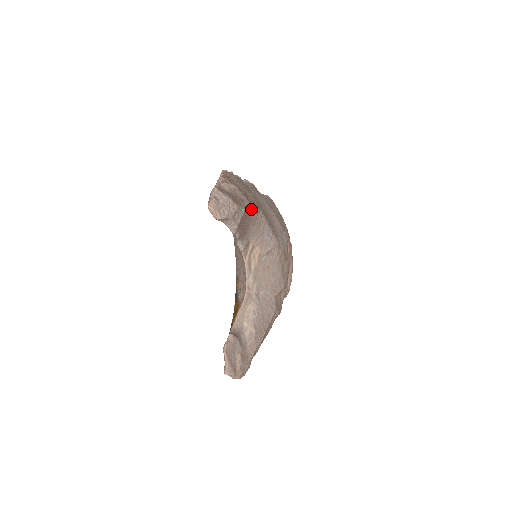
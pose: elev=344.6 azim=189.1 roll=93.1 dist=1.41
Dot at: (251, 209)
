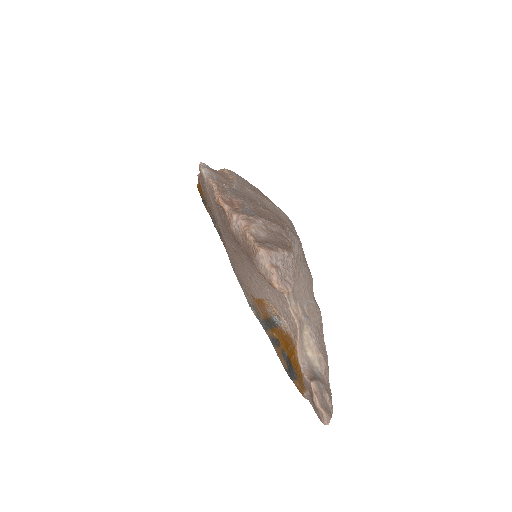
Dot at: (288, 235)
